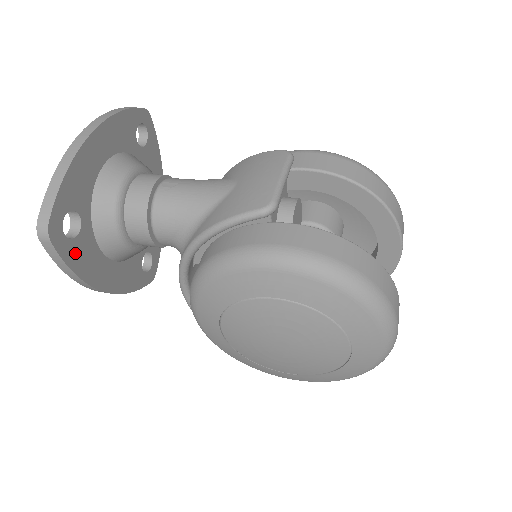
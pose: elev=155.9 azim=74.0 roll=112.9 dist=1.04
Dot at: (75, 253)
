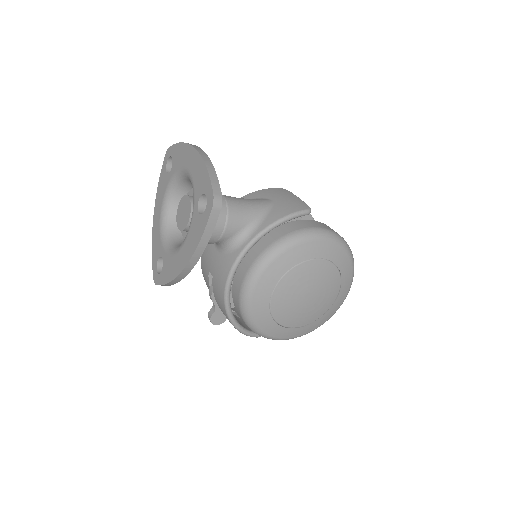
Dot at: occluded
